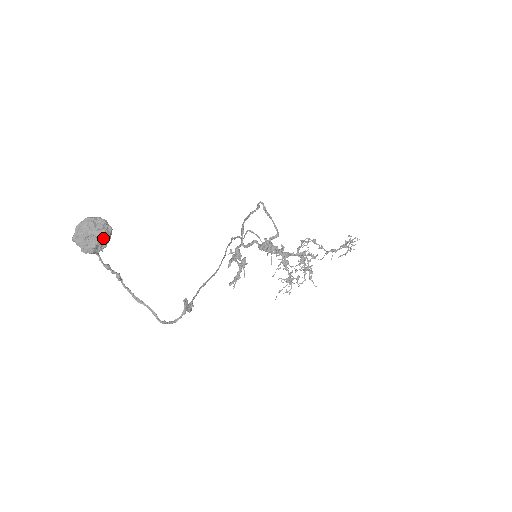
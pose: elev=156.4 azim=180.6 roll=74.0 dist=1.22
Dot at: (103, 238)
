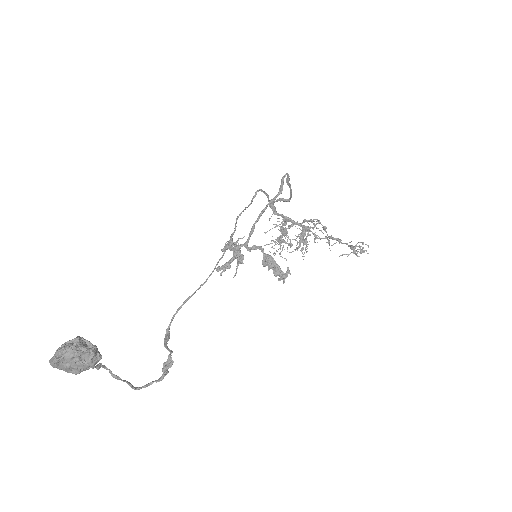
Dot at: (89, 368)
